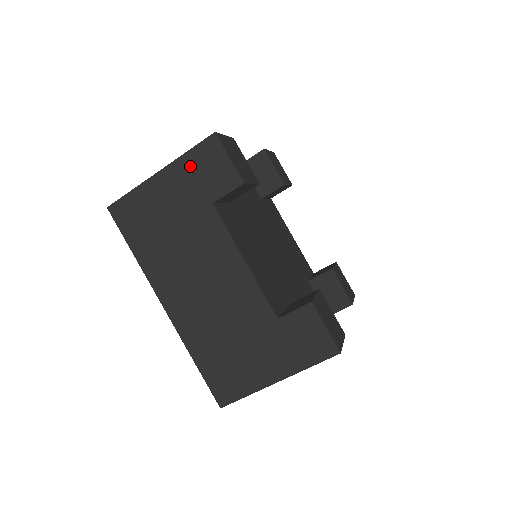
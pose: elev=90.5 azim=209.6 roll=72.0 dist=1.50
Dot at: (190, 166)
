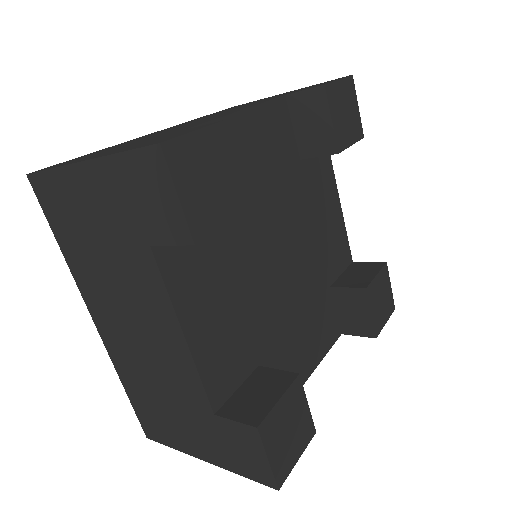
Dot at: (123, 177)
